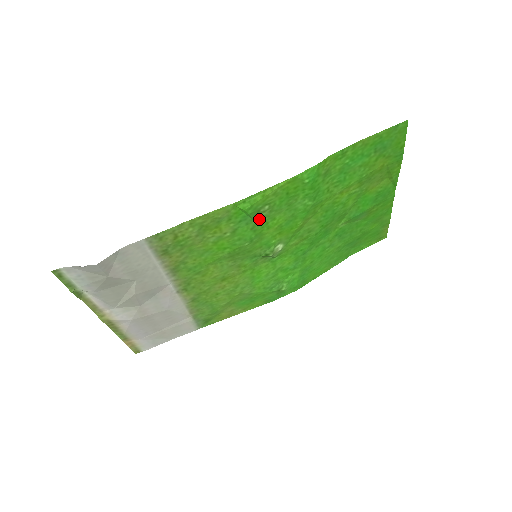
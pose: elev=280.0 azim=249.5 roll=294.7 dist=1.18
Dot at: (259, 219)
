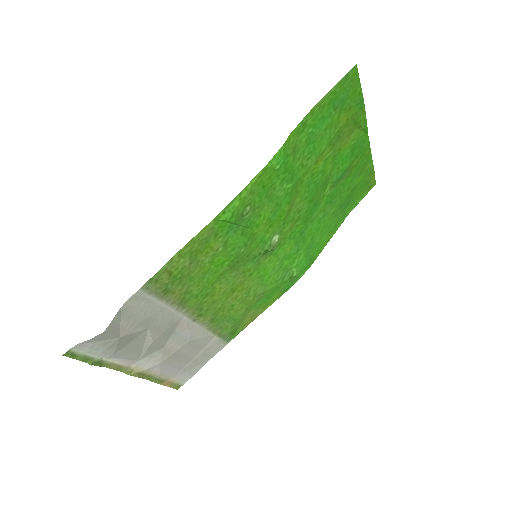
Dot at: (245, 222)
